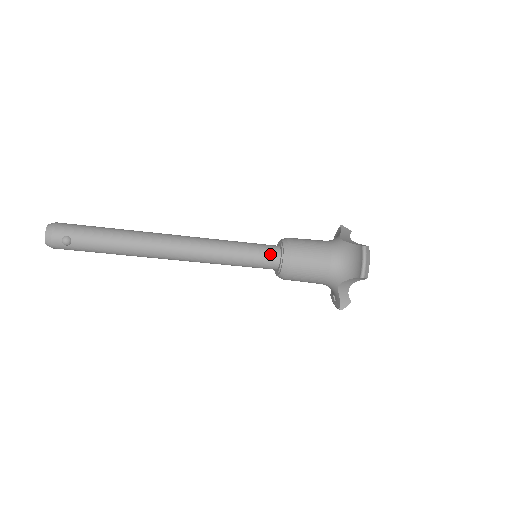
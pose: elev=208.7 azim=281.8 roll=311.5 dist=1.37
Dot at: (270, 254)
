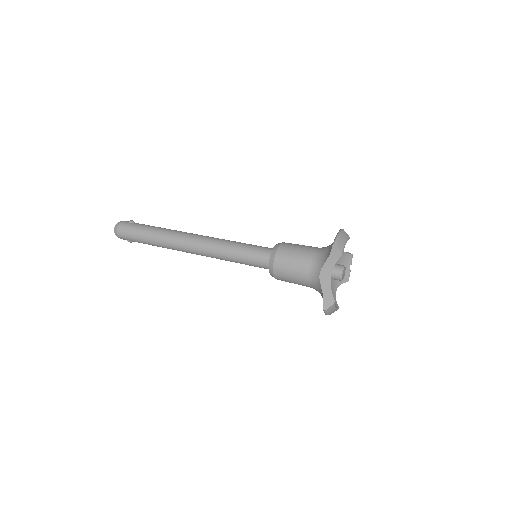
Dot at: (262, 267)
